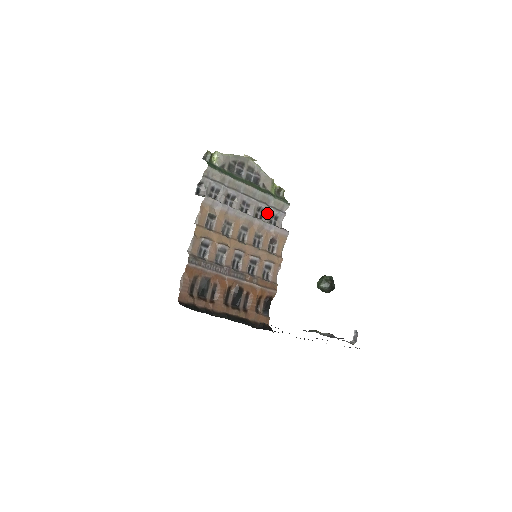
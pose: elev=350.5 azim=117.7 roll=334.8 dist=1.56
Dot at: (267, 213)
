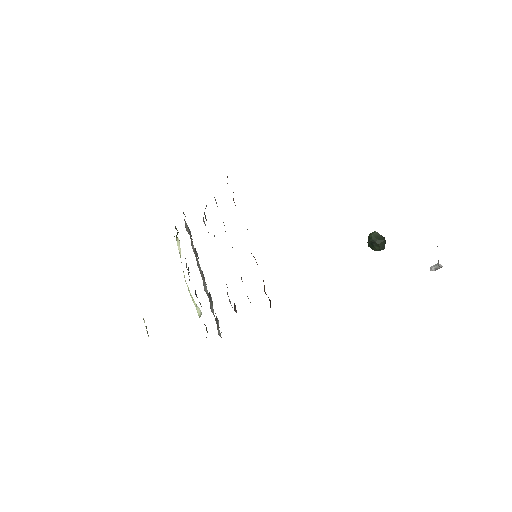
Dot at: occluded
